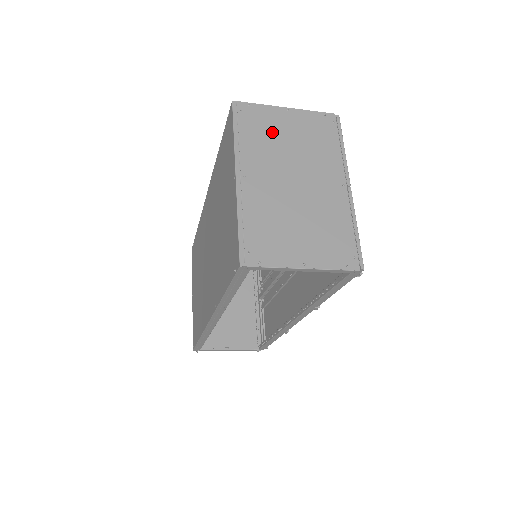
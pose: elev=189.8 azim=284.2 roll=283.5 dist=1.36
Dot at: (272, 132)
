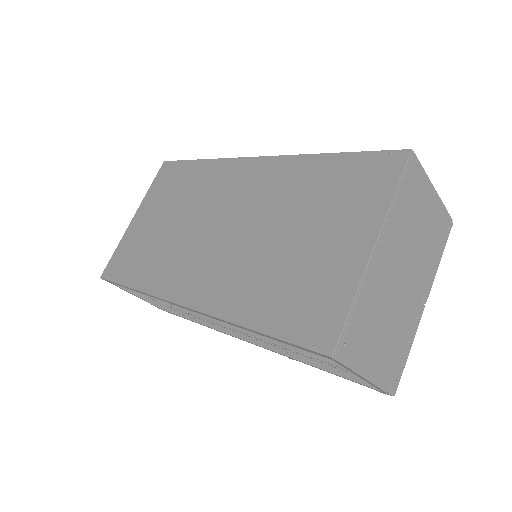
Dot at: (416, 211)
